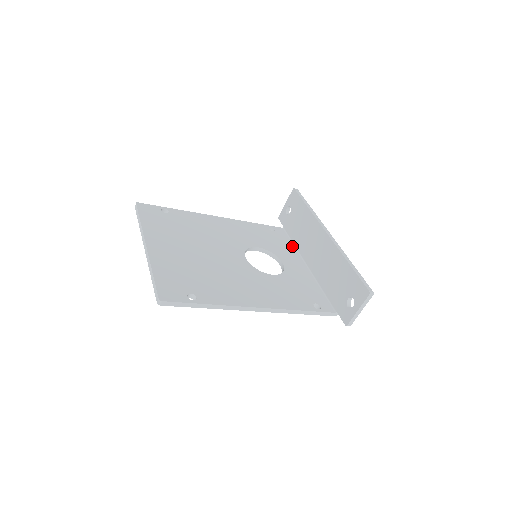
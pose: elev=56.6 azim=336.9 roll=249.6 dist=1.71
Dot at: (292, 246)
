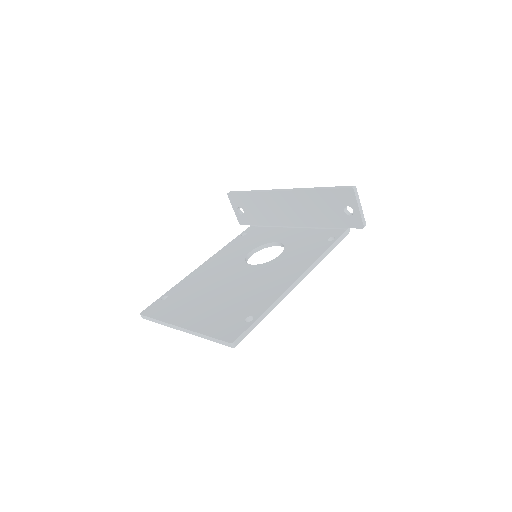
Dot at: (270, 228)
